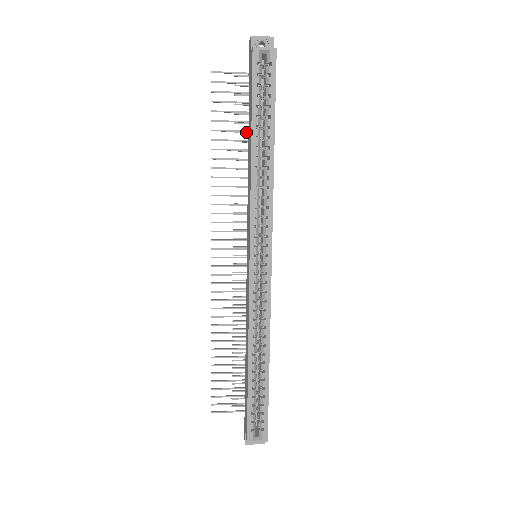
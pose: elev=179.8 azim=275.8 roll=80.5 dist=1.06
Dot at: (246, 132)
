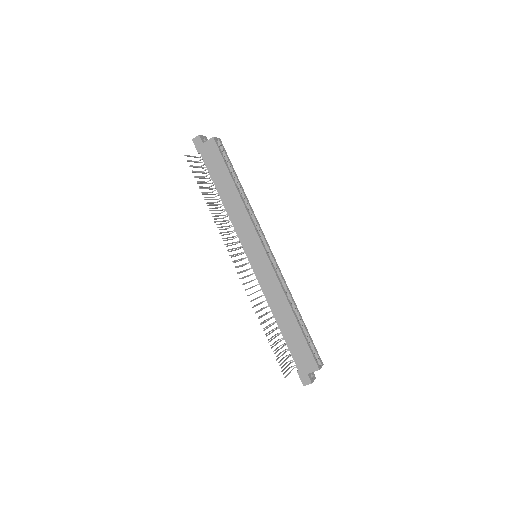
Dot at: (206, 192)
